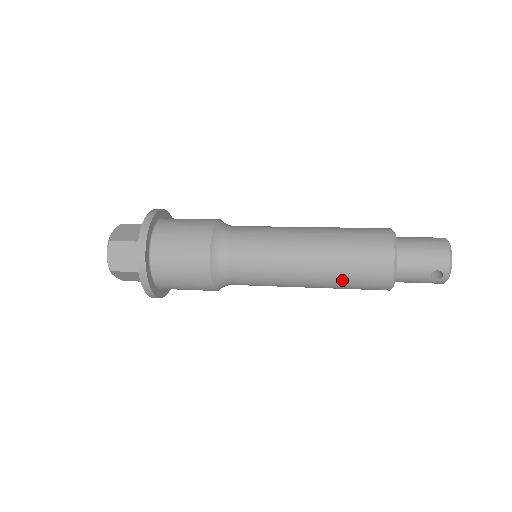
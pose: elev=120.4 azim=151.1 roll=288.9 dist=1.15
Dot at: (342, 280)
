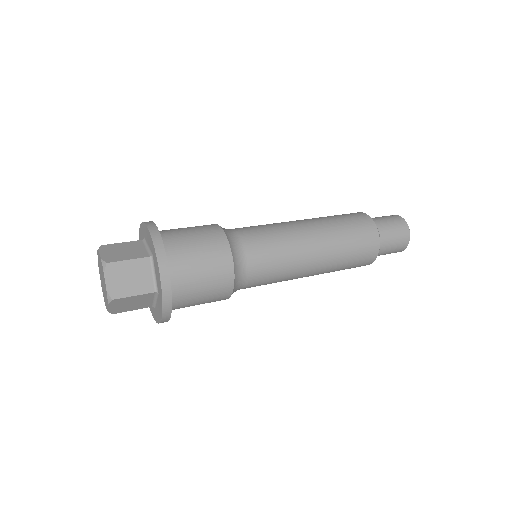
Dot at: occluded
